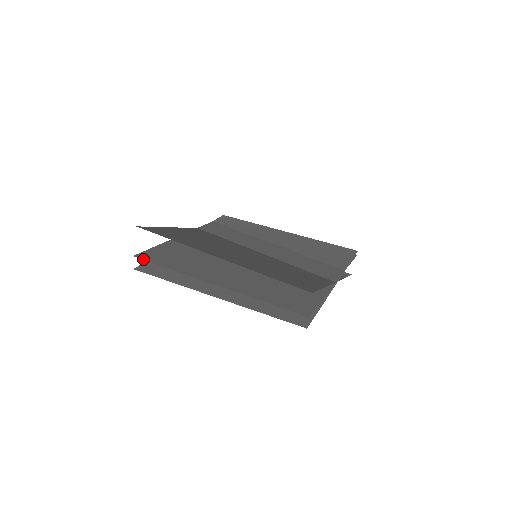
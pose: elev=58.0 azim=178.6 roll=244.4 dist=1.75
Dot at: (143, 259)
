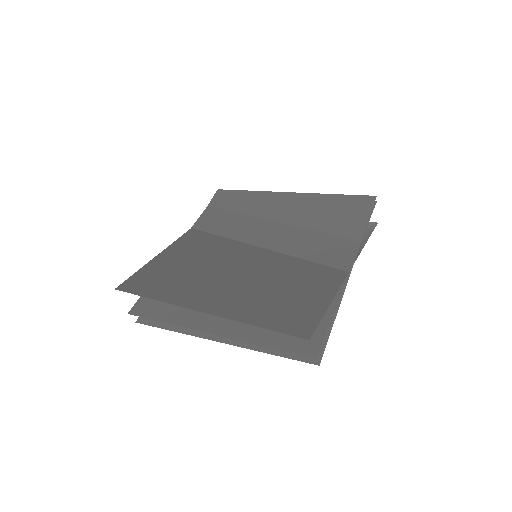
Dot at: occluded
